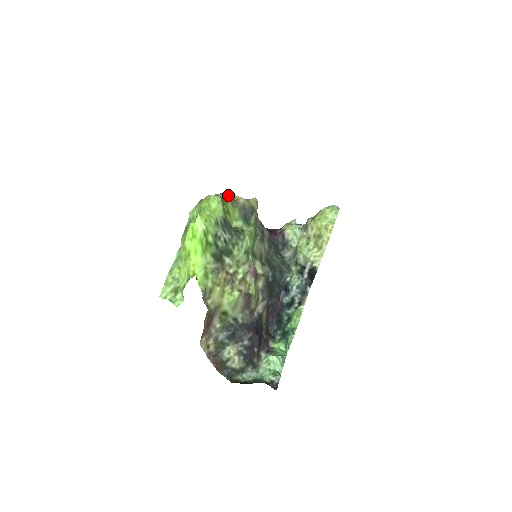
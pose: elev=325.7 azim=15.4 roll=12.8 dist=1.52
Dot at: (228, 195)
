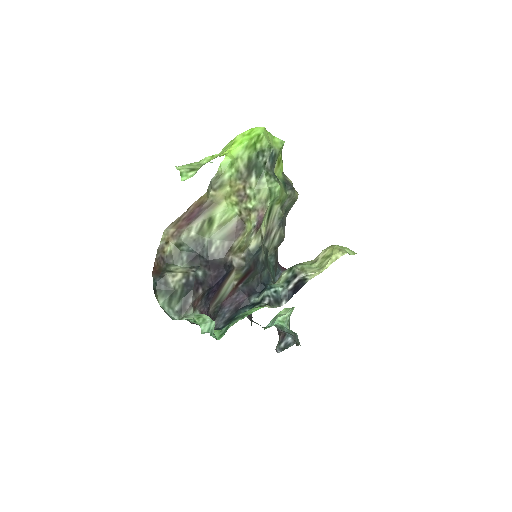
Dot at: occluded
